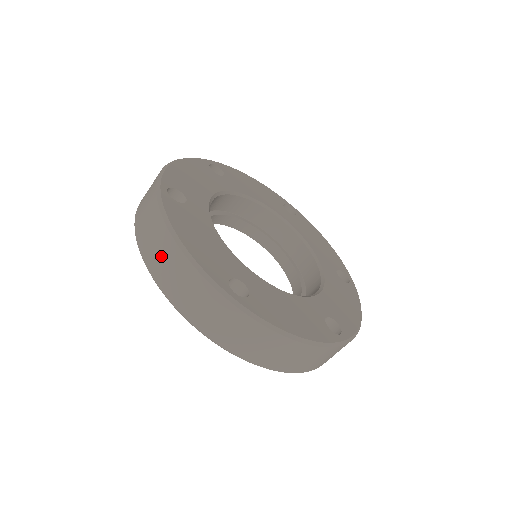
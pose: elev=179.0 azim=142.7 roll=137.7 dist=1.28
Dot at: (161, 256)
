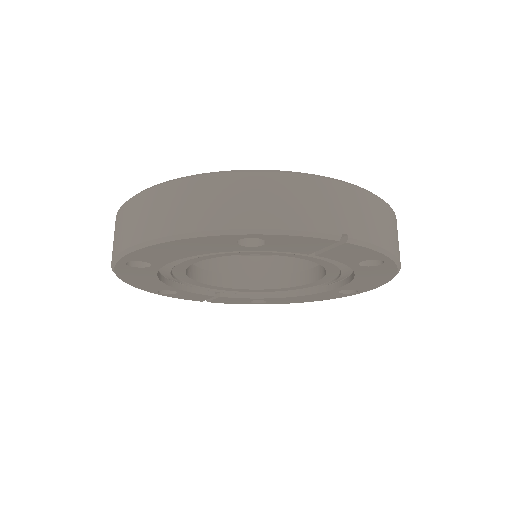
Dot at: occluded
